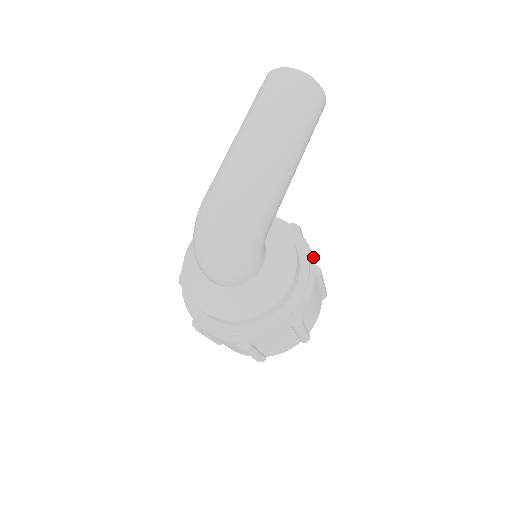
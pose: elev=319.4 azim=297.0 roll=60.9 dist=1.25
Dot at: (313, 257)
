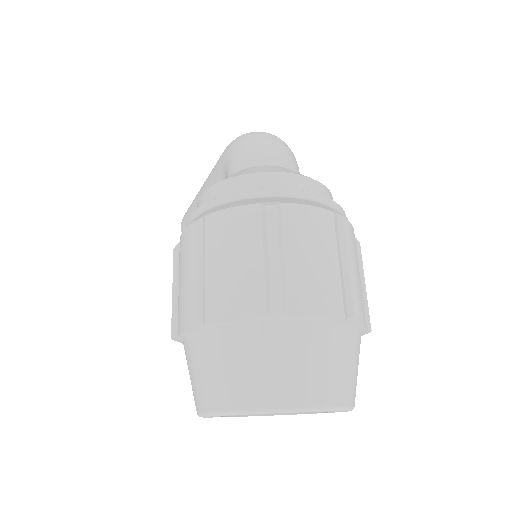
Dot at: occluded
